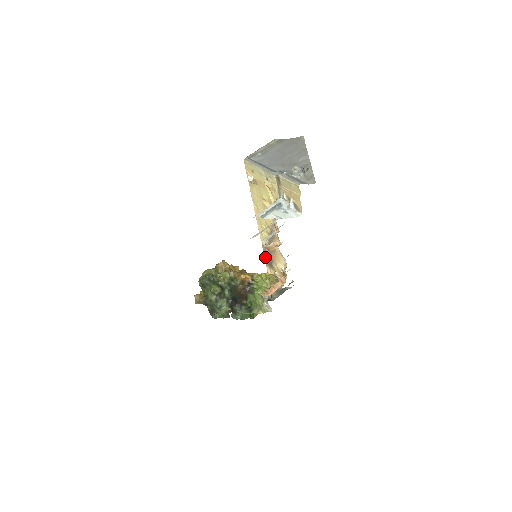
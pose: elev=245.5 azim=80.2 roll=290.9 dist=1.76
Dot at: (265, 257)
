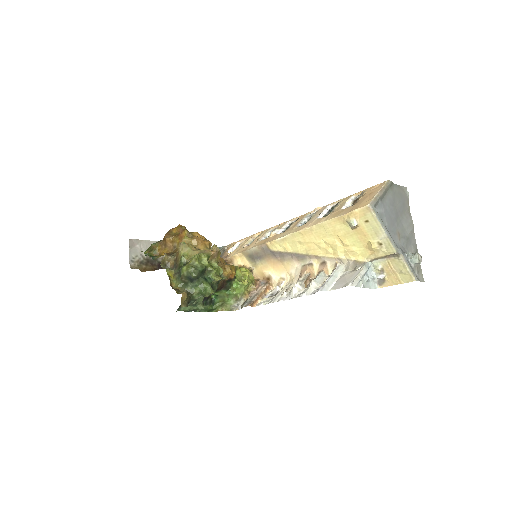
Dot at: (253, 250)
